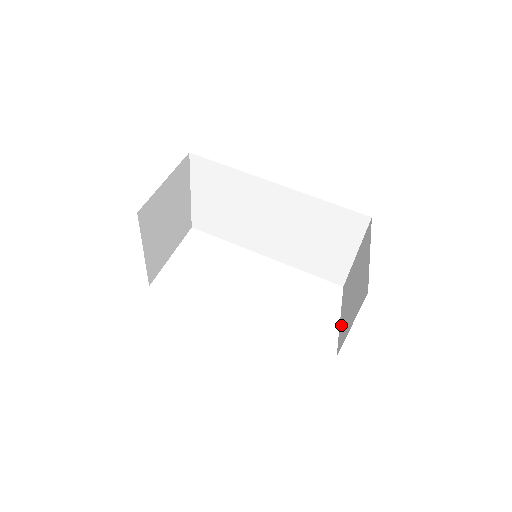
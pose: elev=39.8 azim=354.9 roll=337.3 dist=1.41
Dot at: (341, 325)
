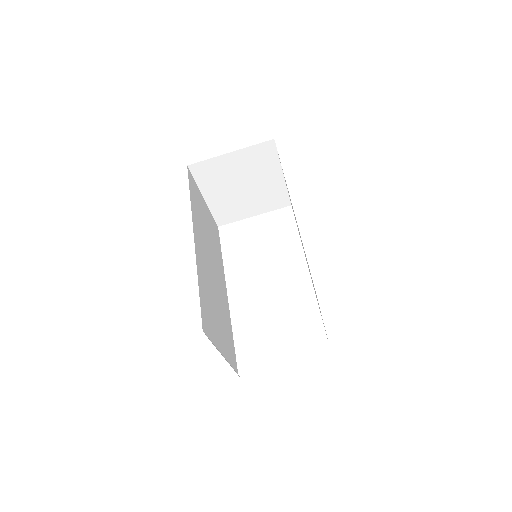
Dot at: occluded
